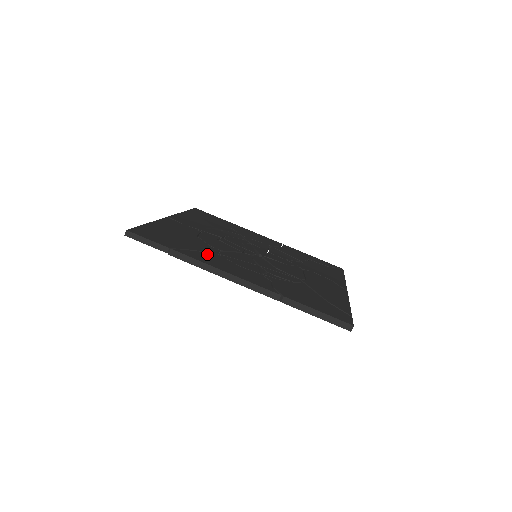
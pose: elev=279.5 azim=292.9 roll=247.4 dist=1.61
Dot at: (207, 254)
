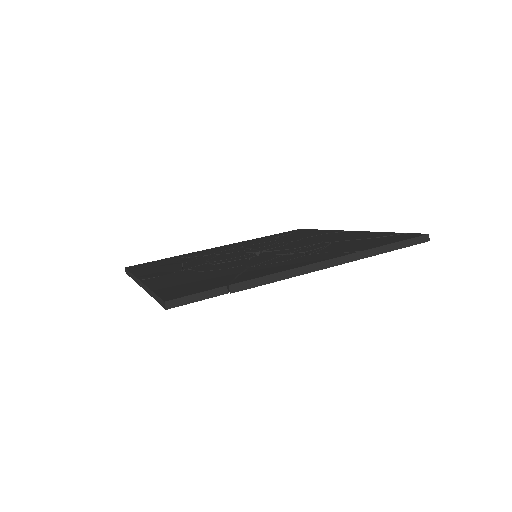
Dot at: (250, 271)
